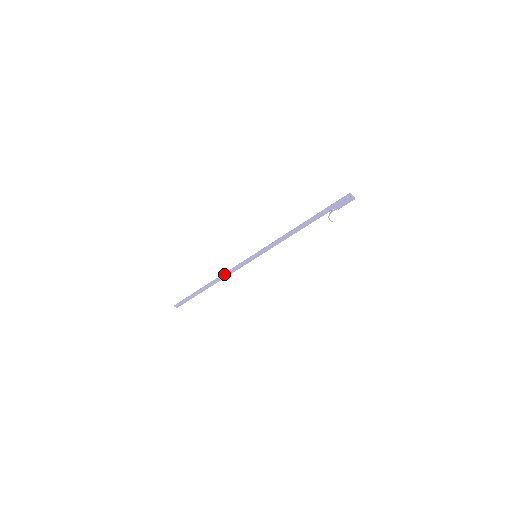
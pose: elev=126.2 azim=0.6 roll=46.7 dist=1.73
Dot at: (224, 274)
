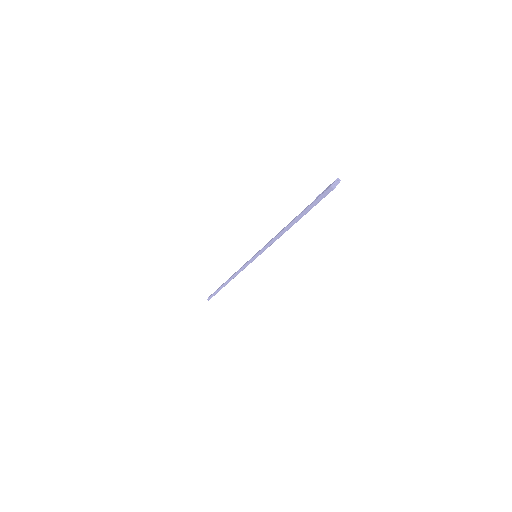
Dot at: (235, 276)
